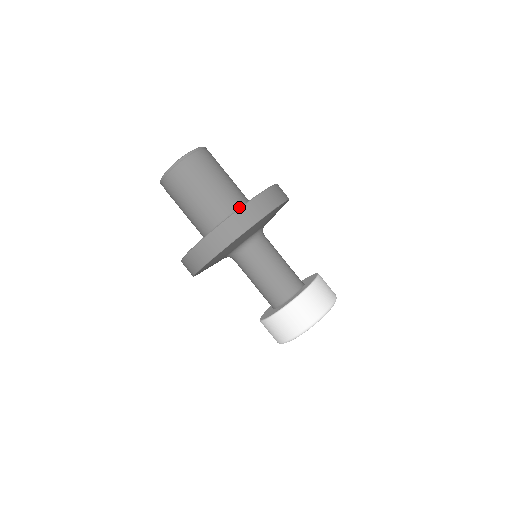
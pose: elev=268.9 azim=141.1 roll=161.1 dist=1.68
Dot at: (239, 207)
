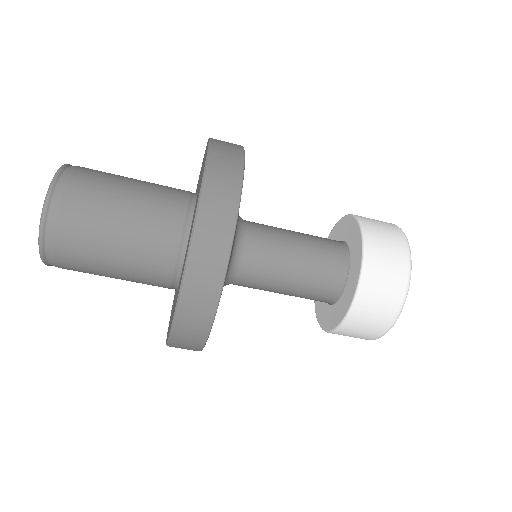
Dot at: (171, 285)
